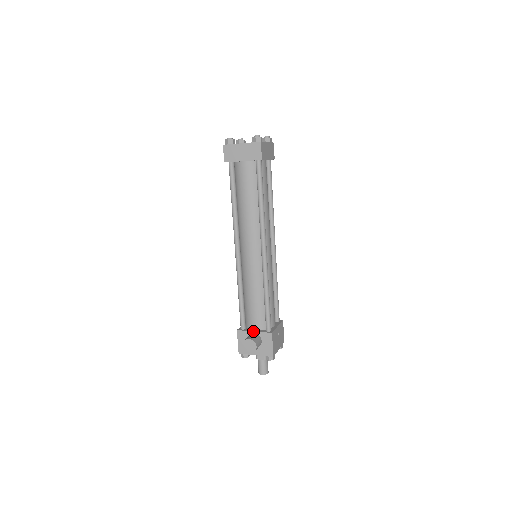
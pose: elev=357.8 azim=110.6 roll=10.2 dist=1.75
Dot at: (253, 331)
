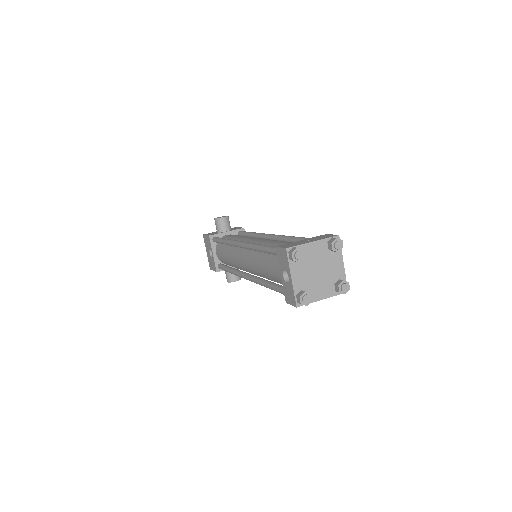
Dot at: occluded
